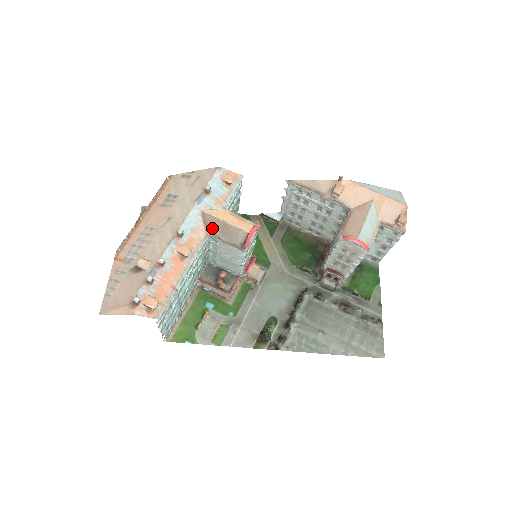
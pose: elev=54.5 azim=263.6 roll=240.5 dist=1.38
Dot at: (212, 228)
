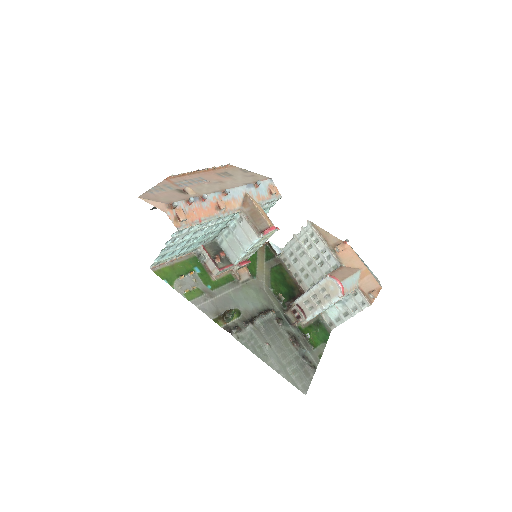
Dot at: (246, 208)
